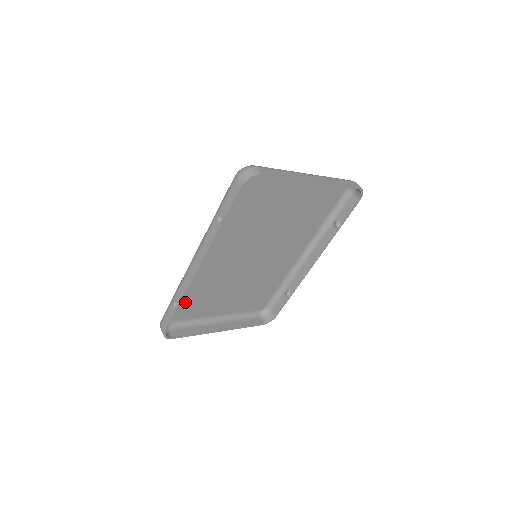
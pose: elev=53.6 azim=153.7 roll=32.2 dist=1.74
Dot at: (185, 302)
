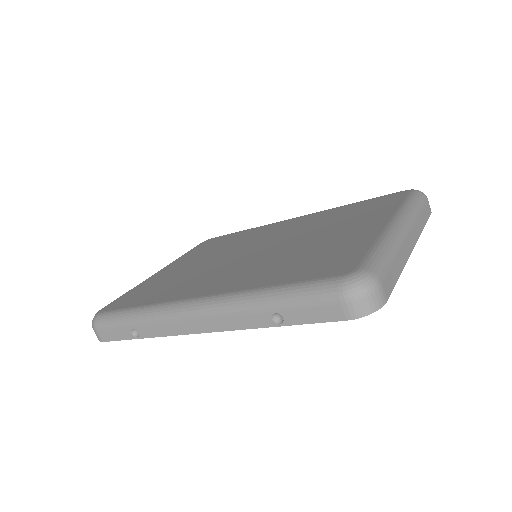
Dot at: occluded
